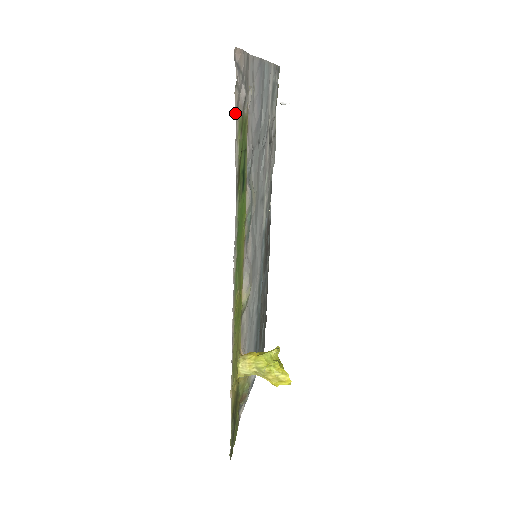
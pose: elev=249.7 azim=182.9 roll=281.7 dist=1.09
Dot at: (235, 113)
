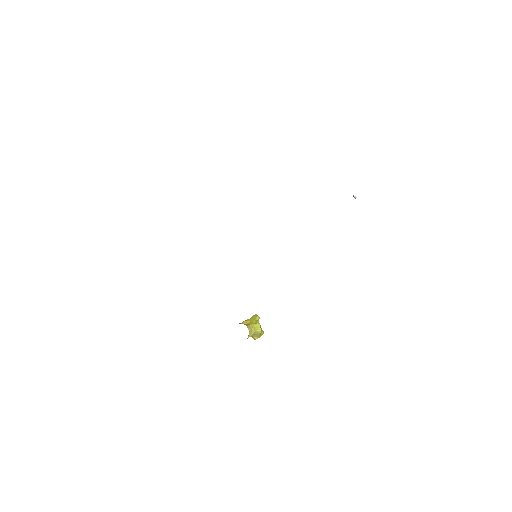
Dot at: occluded
